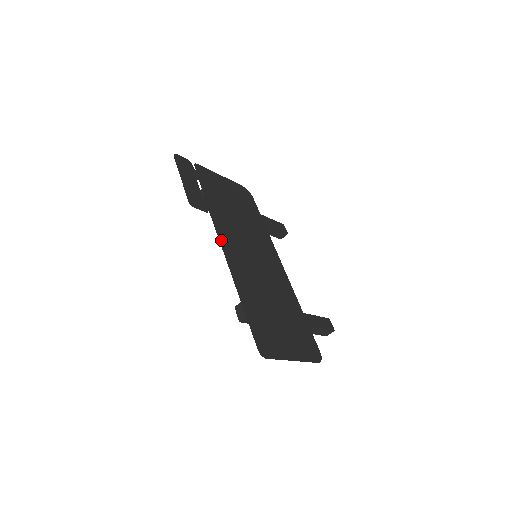
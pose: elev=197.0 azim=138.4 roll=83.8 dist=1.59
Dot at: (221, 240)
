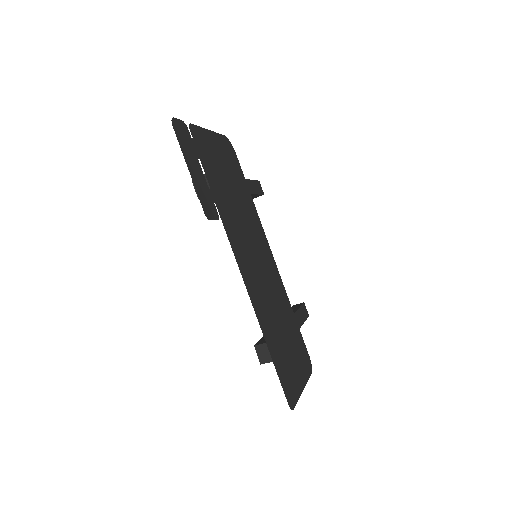
Dot at: (237, 259)
